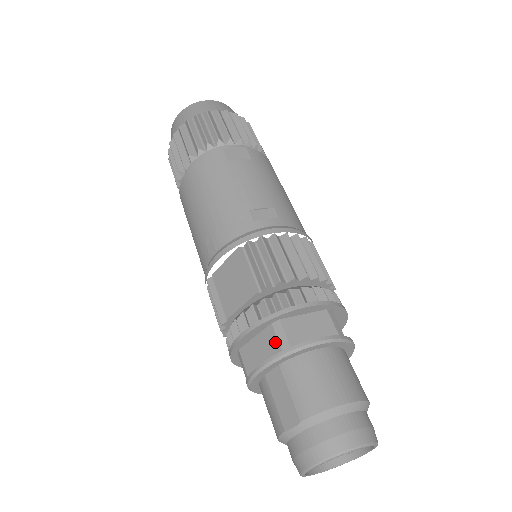
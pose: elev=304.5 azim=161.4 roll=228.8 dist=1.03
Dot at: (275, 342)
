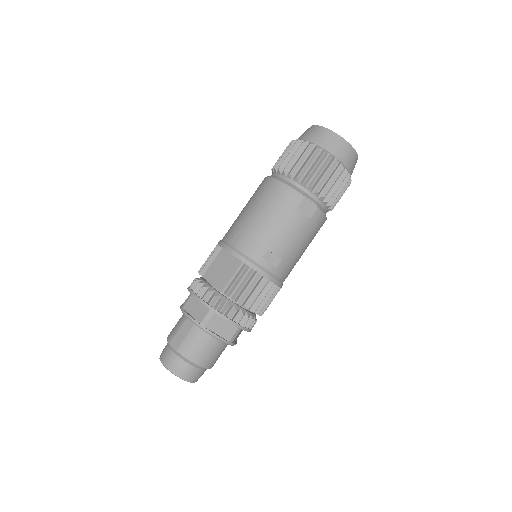
Dot at: (203, 317)
